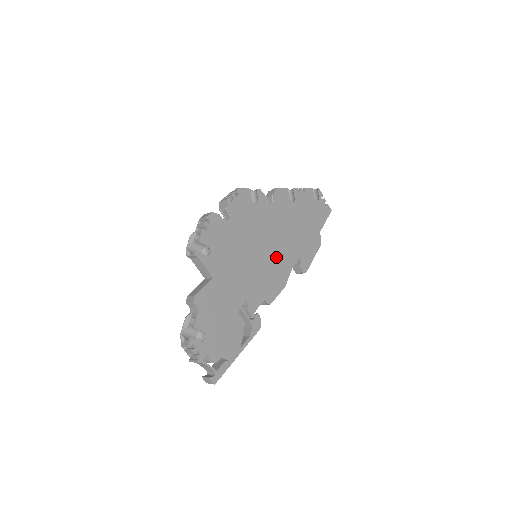
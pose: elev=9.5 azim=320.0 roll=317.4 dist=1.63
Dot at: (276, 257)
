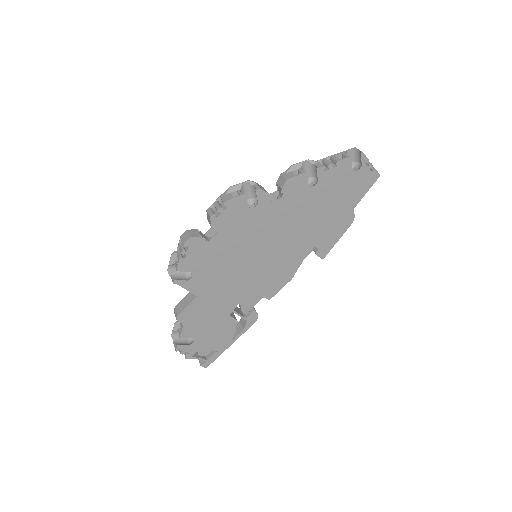
Dot at: (281, 255)
